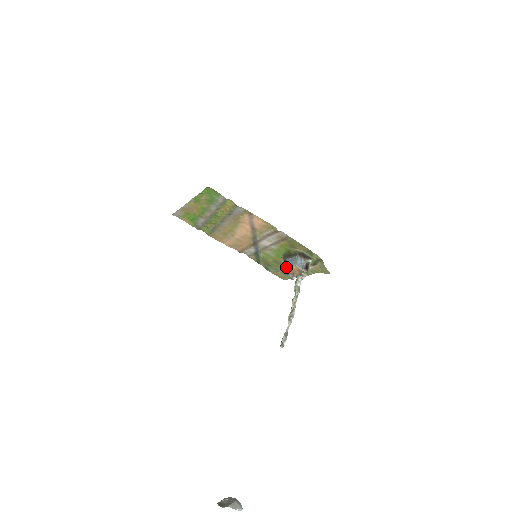
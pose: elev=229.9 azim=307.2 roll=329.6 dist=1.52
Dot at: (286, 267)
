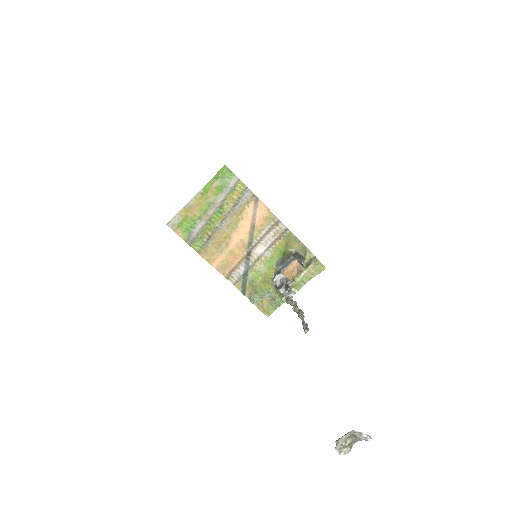
Dot at: (283, 269)
